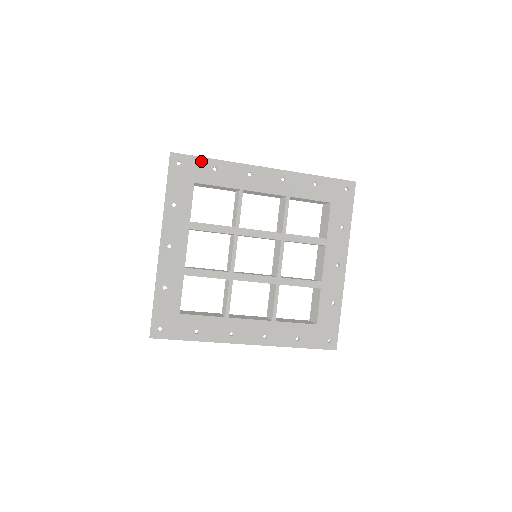
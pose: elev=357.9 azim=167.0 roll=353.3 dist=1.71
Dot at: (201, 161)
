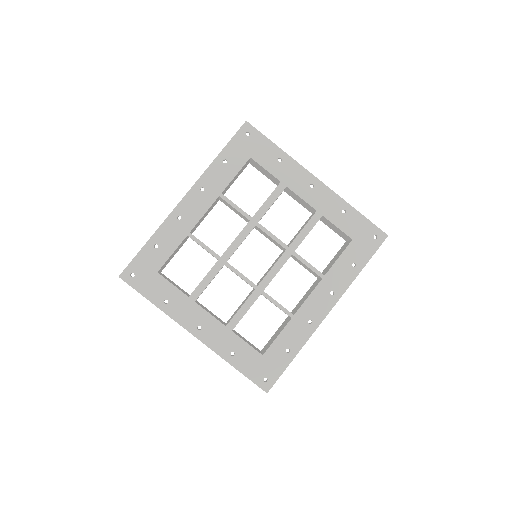
Dot at: (142, 255)
